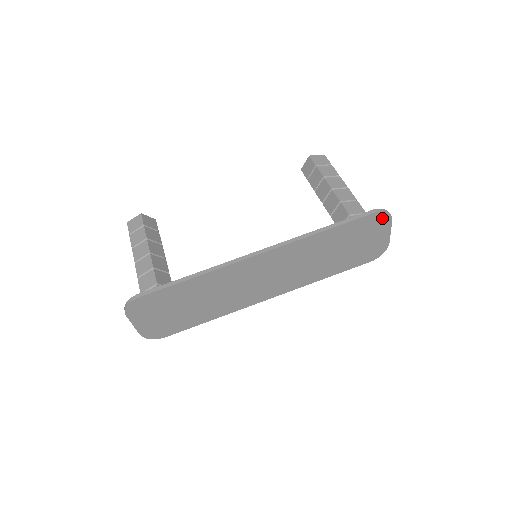
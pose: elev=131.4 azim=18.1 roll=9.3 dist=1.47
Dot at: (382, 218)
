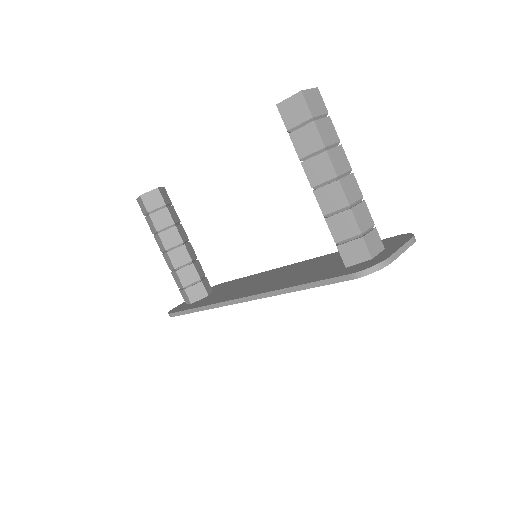
Dot at: occluded
